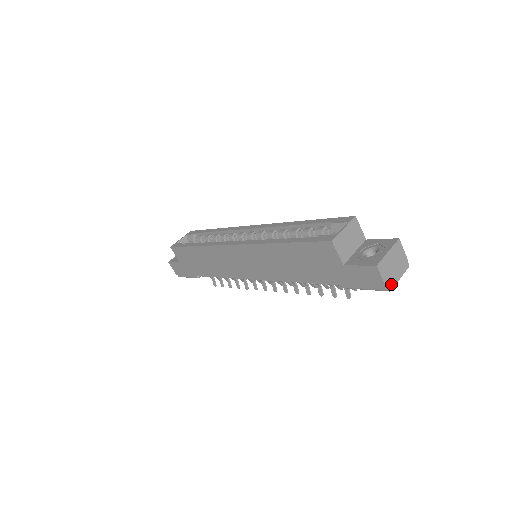
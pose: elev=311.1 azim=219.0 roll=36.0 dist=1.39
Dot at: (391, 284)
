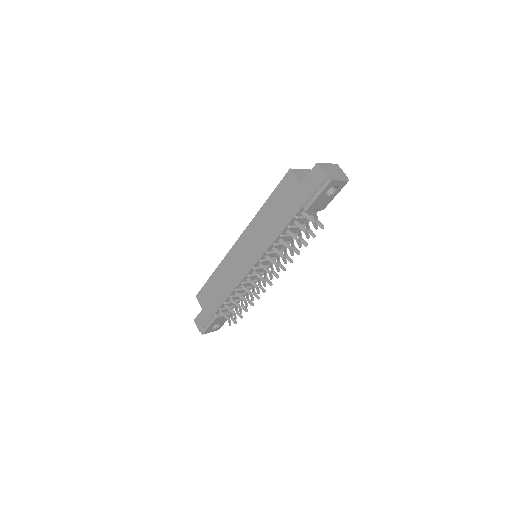
Dot at: (332, 178)
